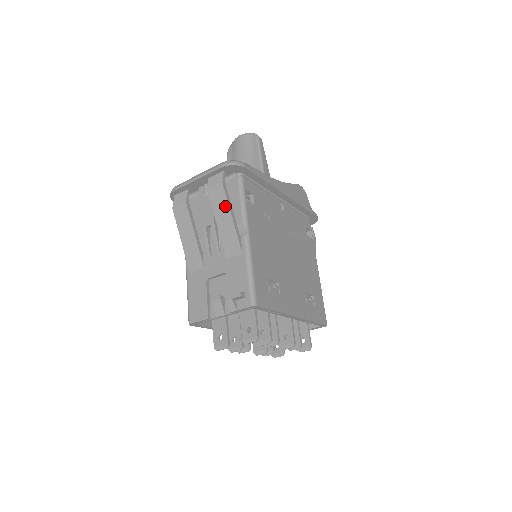
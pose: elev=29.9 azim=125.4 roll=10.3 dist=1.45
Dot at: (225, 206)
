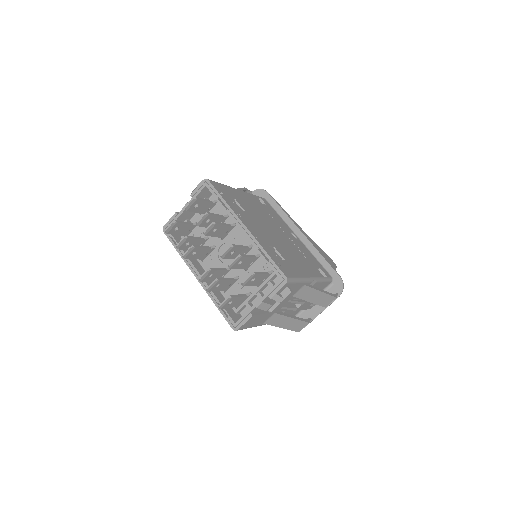
Dot at: occluded
